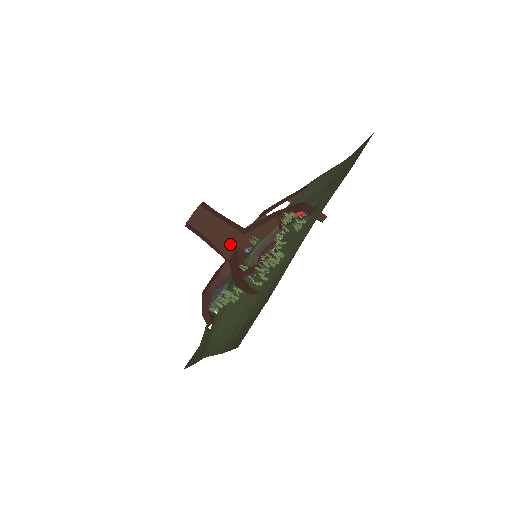
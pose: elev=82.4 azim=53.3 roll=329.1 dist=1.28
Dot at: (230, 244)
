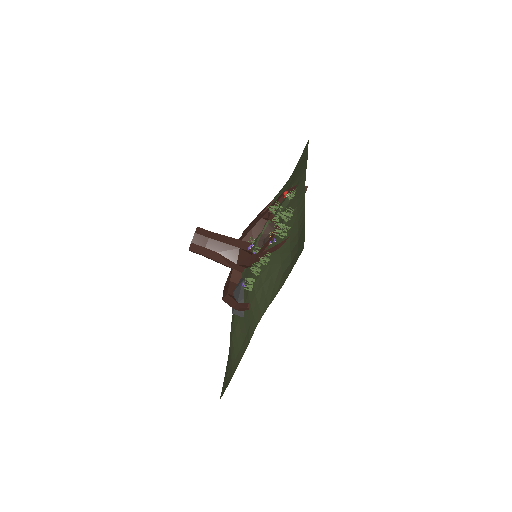
Dot at: (234, 248)
